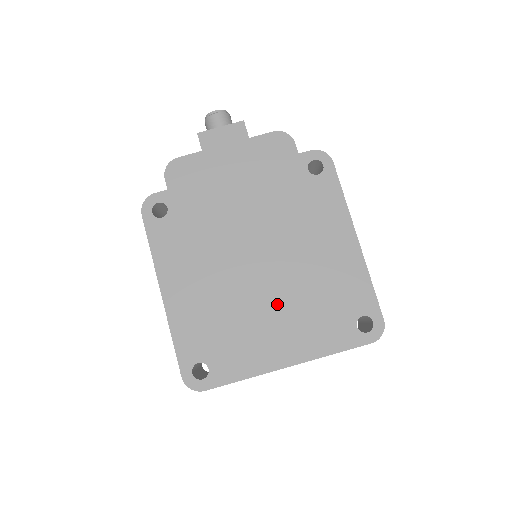
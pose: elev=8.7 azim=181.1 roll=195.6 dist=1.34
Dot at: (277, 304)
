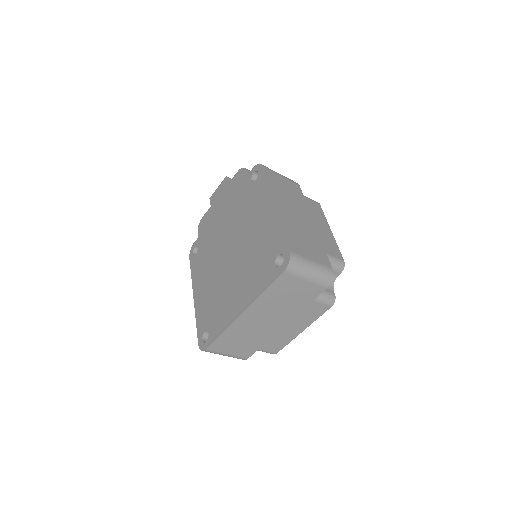
Dot at: (237, 274)
